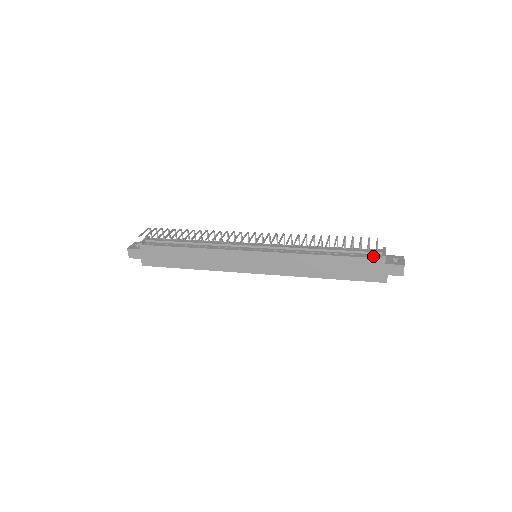
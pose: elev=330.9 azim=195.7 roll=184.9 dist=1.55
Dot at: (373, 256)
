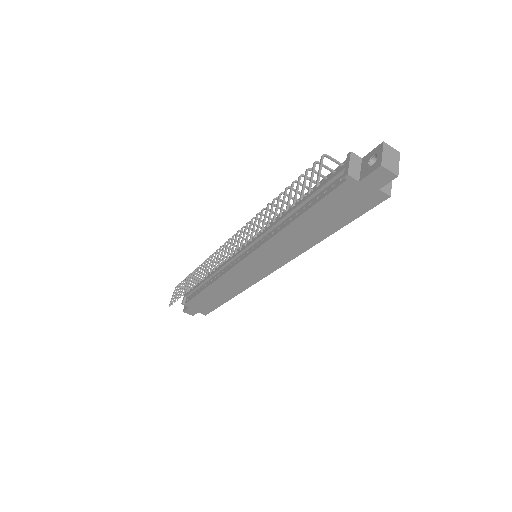
Dot at: (338, 183)
